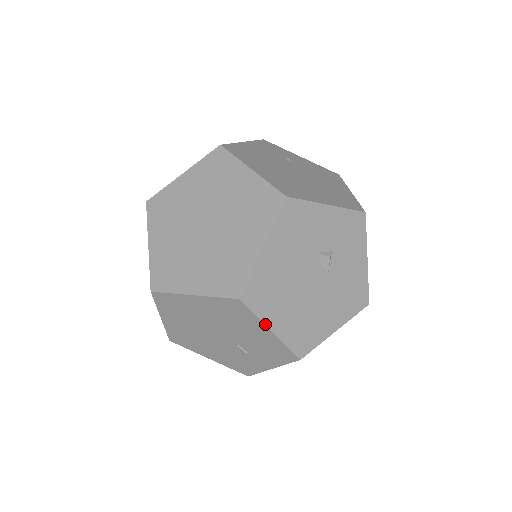
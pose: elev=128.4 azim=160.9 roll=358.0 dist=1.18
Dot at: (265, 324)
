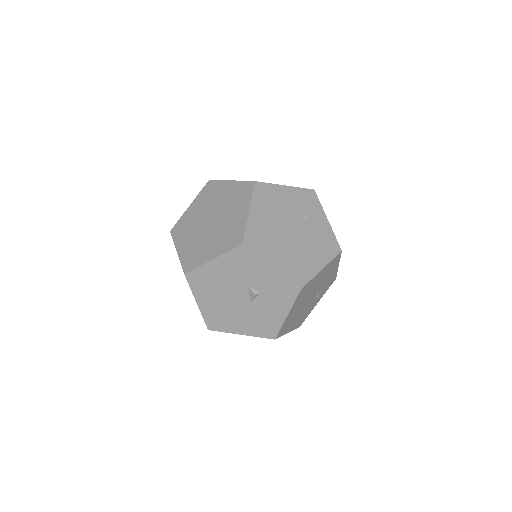
Dot at: (194, 297)
